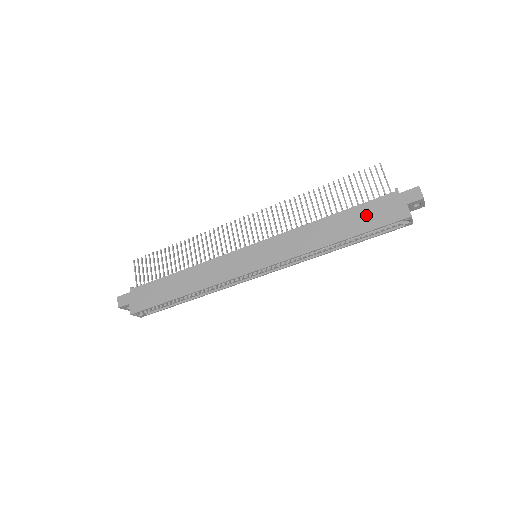
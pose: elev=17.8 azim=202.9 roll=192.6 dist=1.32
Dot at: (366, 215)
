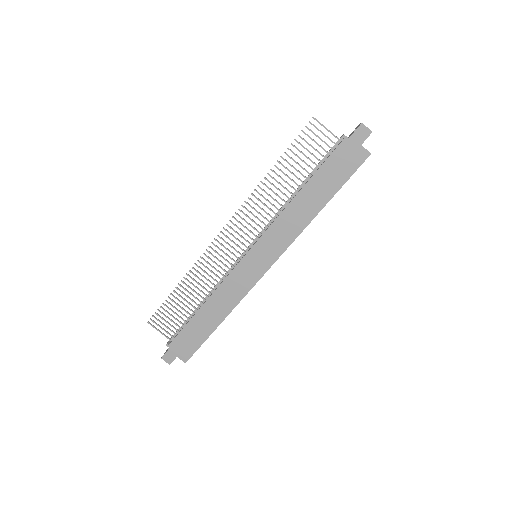
Dot at: (332, 173)
